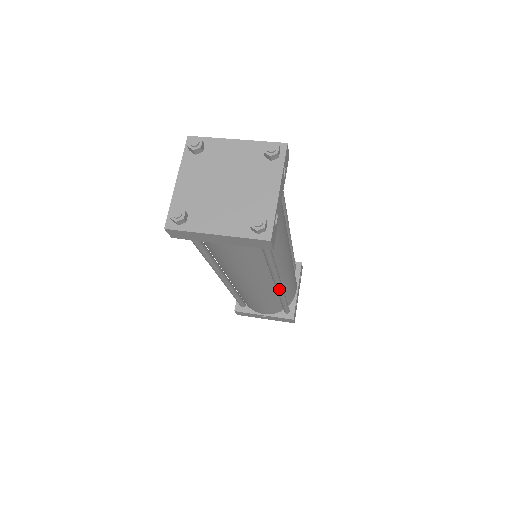
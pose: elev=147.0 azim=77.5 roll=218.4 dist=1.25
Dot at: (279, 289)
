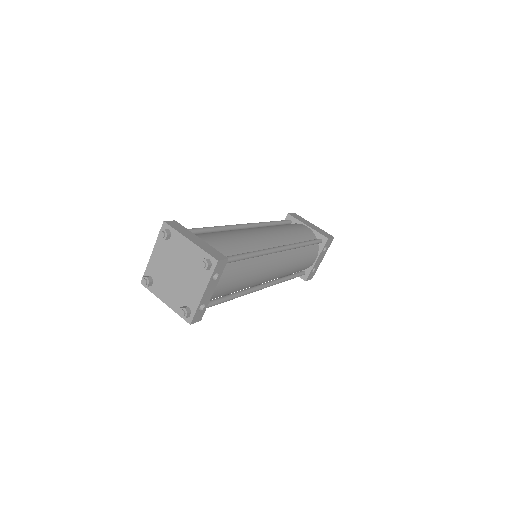
Dot at: occluded
